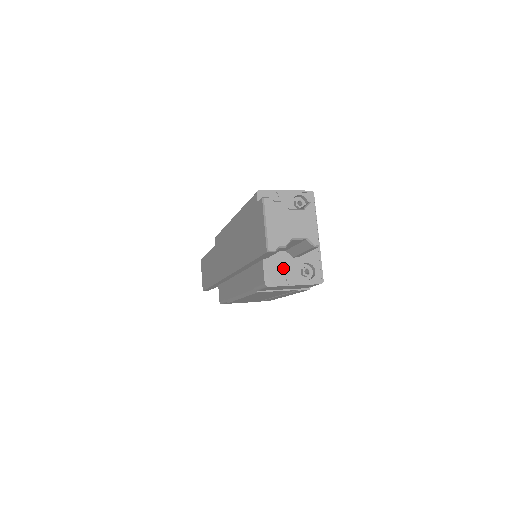
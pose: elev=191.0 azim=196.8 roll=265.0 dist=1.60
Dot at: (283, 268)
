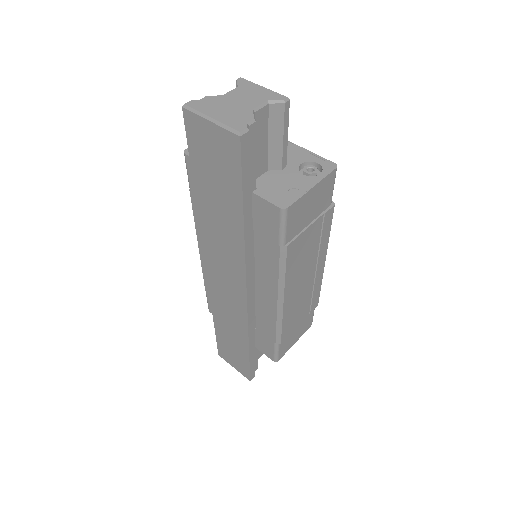
Dot at: (283, 184)
